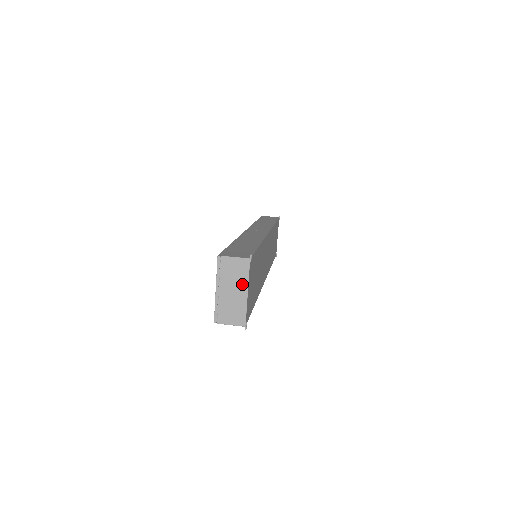
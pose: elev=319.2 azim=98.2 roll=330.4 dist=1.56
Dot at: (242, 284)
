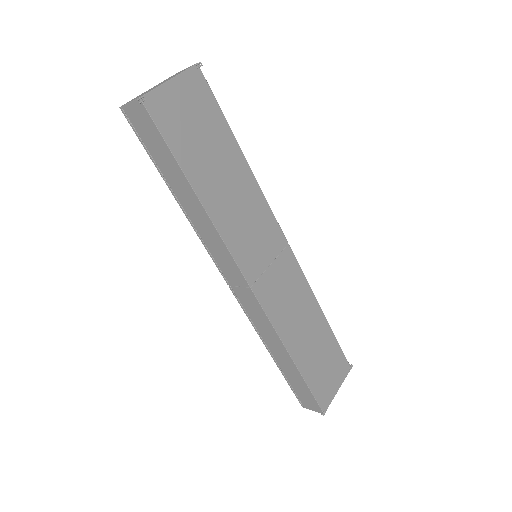
Dot at: (173, 77)
